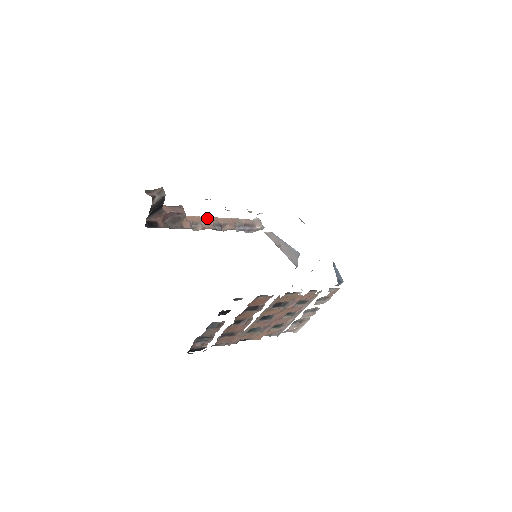
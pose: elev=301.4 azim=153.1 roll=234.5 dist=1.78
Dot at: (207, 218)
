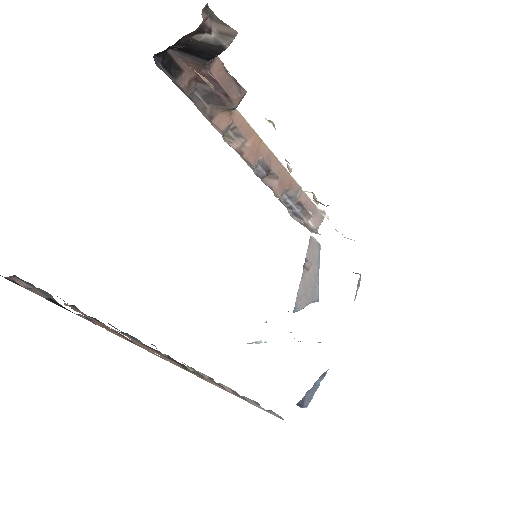
Dot at: (263, 144)
